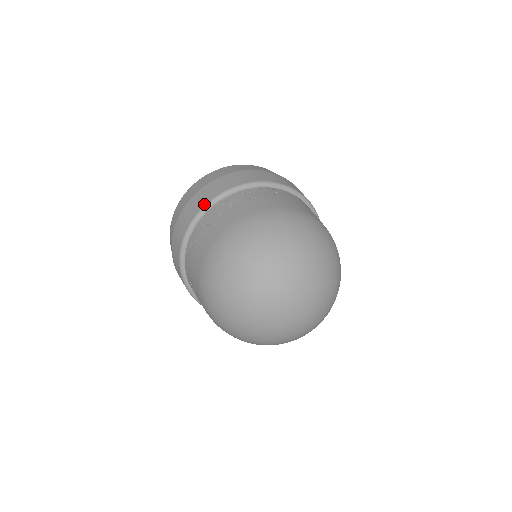
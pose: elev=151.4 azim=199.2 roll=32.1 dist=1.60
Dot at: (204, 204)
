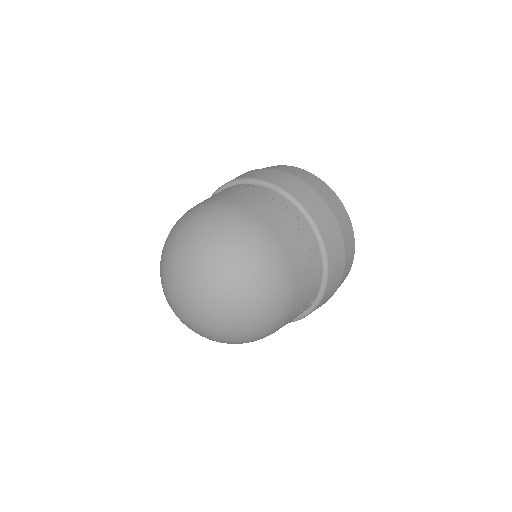
Dot at: occluded
